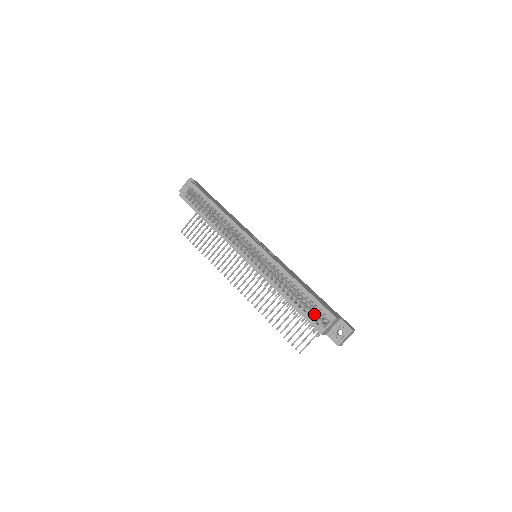
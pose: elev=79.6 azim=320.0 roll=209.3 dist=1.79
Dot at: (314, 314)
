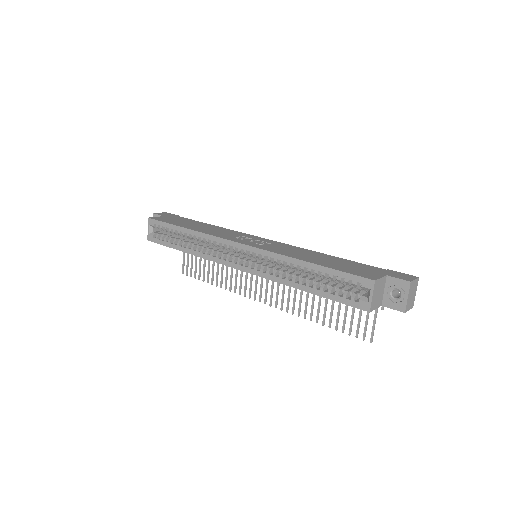
Dot at: (348, 290)
